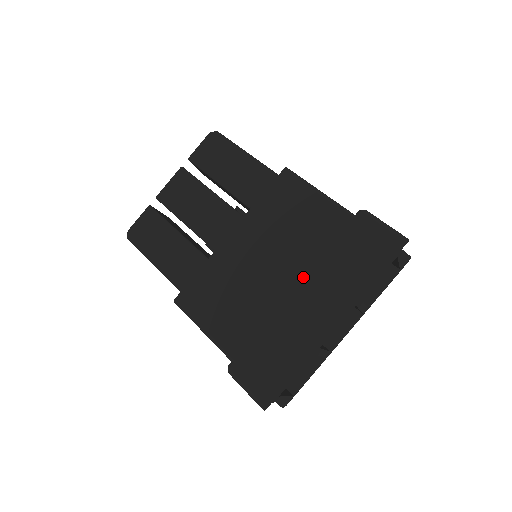
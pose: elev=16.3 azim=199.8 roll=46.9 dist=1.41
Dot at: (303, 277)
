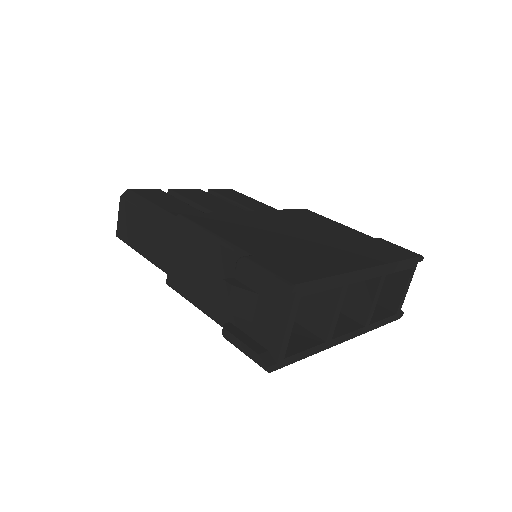
Dot at: (330, 242)
